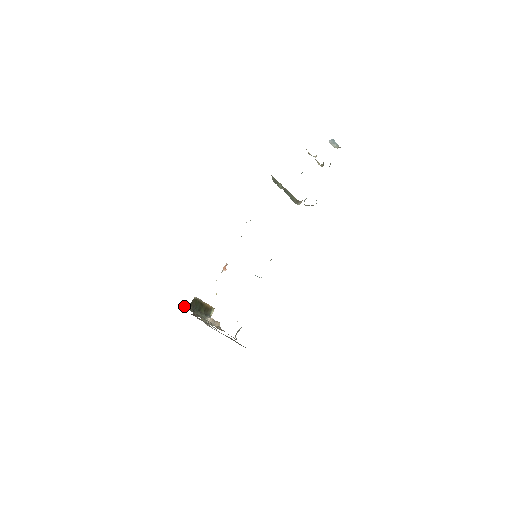
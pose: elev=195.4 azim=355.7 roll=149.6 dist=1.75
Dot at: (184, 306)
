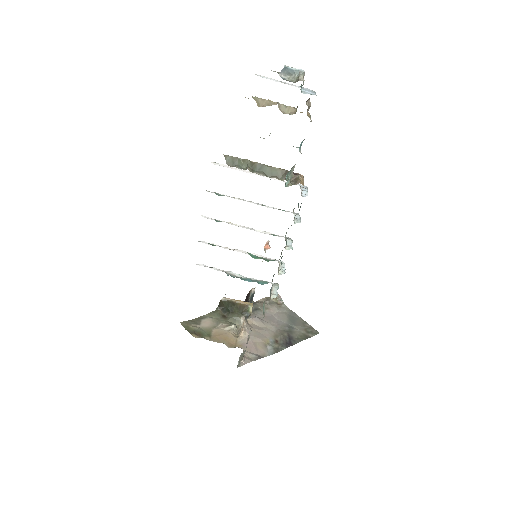
Dot at: occluded
